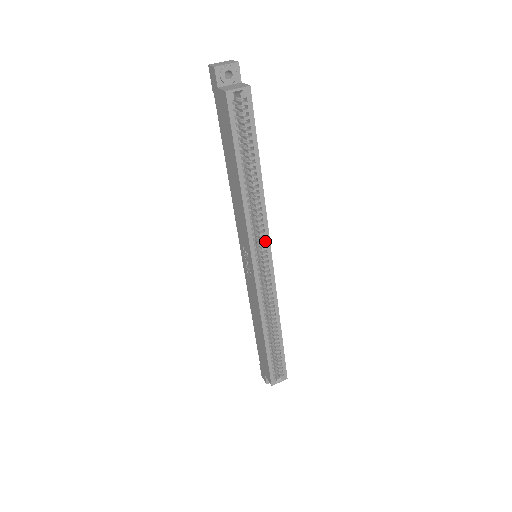
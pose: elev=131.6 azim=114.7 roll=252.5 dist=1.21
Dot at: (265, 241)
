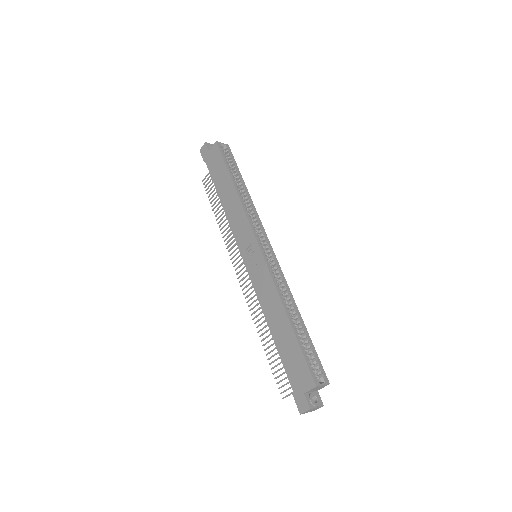
Dot at: (261, 231)
